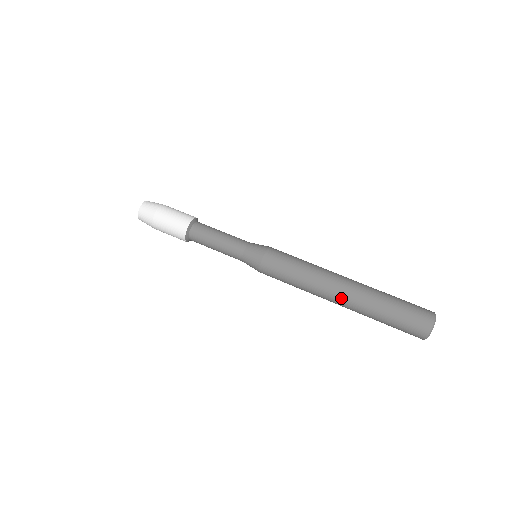
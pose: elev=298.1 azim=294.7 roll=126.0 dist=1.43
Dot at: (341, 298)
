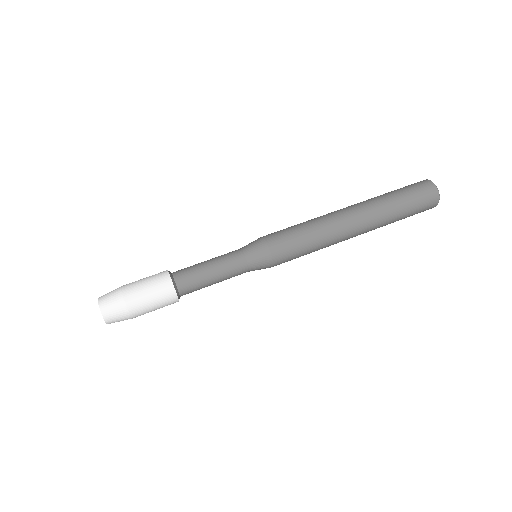
Dot at: (359, 225)
